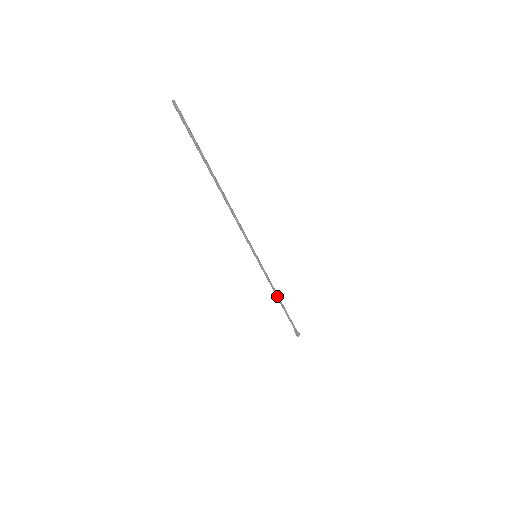
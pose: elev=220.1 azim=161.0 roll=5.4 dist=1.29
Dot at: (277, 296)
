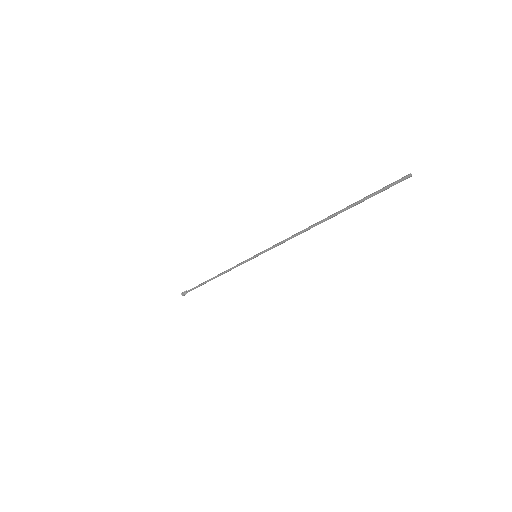
Dot at: occluded
